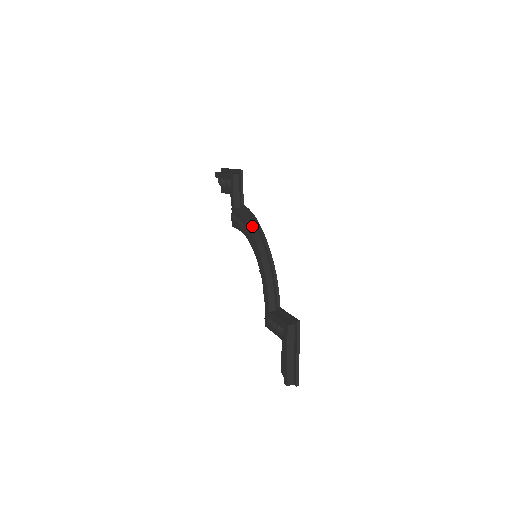
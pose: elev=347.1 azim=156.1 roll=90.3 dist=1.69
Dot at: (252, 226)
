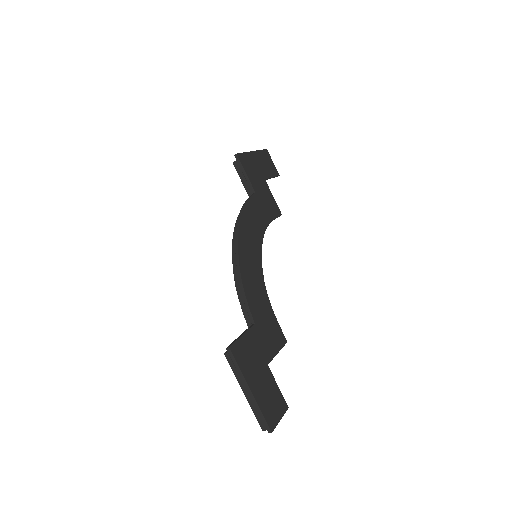
Dot at: occluded
